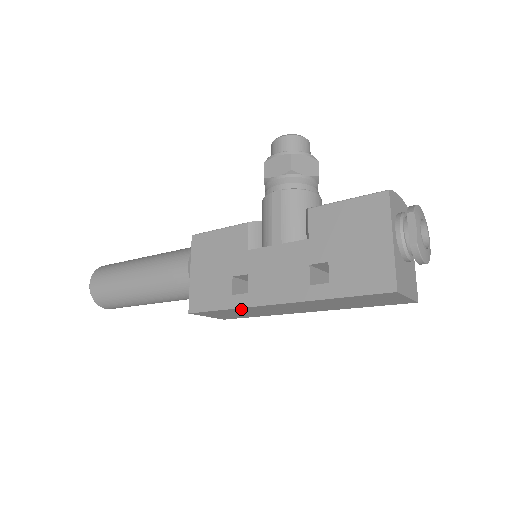
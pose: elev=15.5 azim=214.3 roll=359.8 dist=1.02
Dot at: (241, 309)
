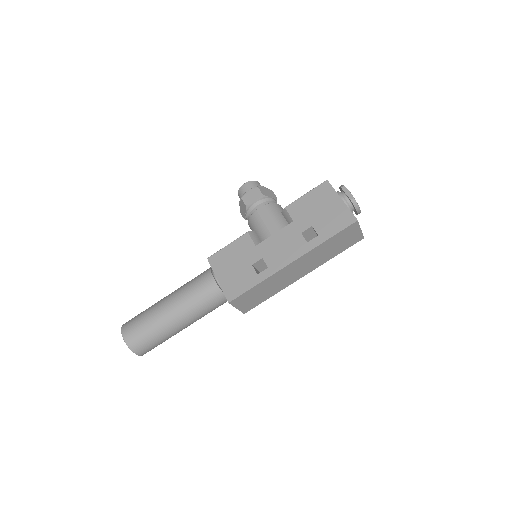
Dot at: (266, 281)
